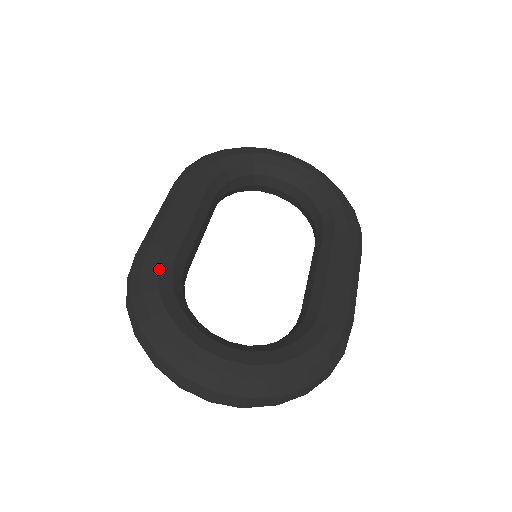
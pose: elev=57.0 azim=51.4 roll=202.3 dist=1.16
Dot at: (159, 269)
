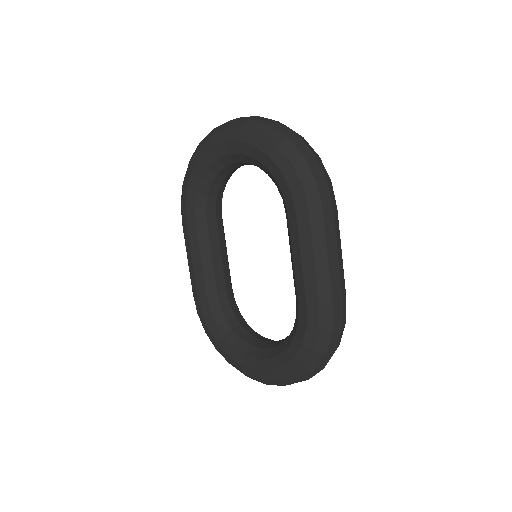
Dot at: (203, 314)
